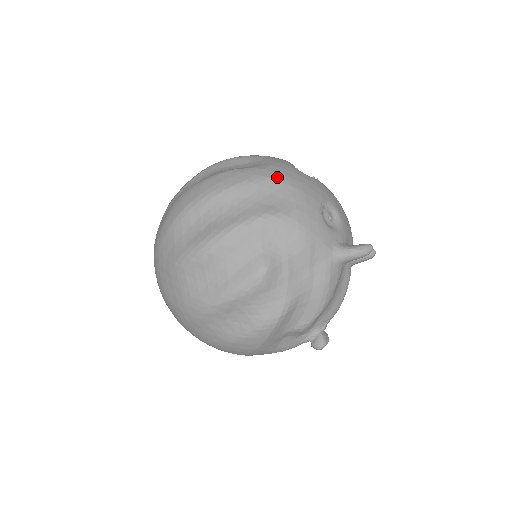
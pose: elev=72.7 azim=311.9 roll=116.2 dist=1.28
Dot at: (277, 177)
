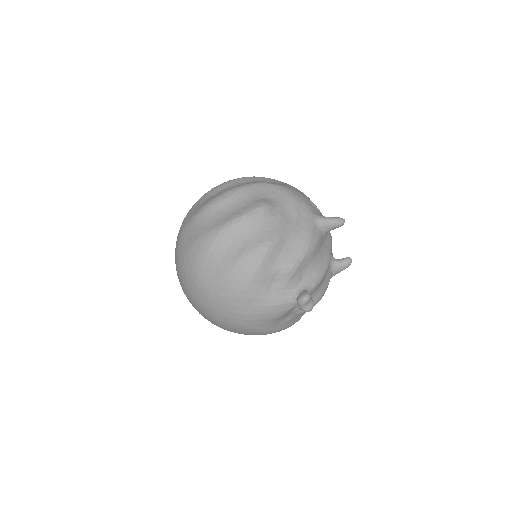
Dot at: (277, 180)
